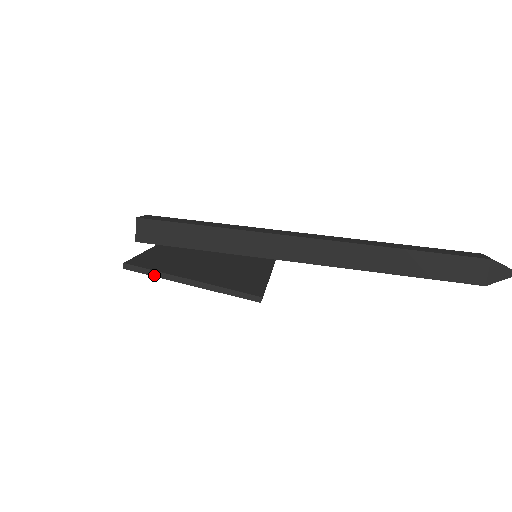
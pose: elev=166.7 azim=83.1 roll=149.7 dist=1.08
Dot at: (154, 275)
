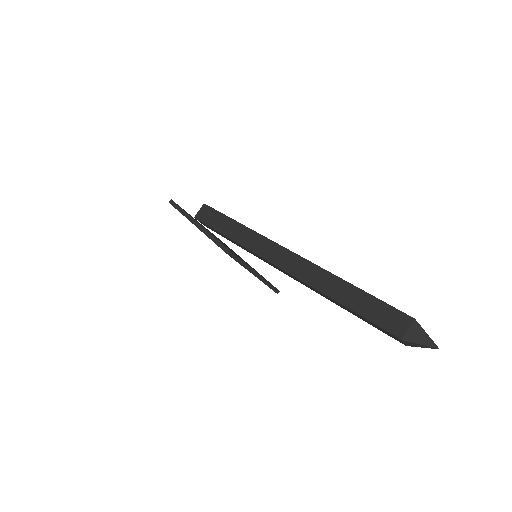
Dot at: (181, 212)
